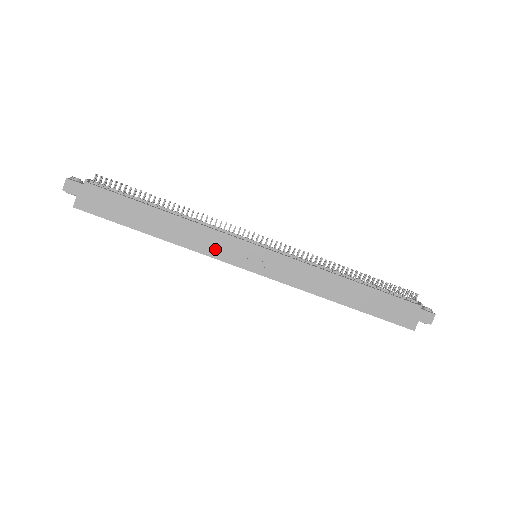
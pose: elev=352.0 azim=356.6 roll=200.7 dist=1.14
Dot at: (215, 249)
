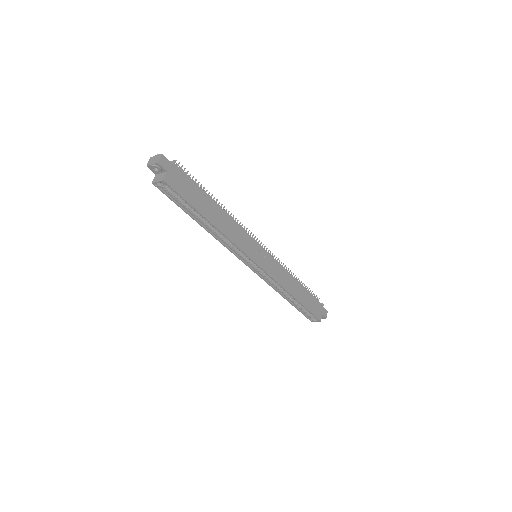
Dot at: (242, 243)
